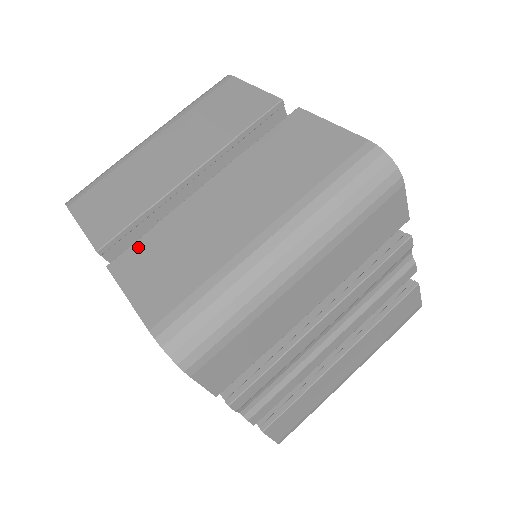
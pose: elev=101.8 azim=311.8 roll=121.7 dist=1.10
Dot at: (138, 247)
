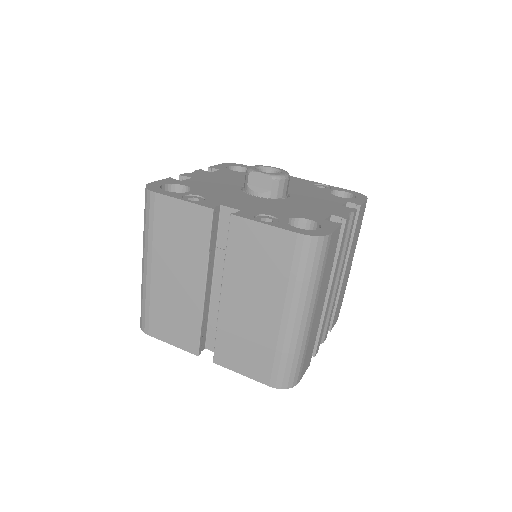
Dot at: (220, 347)
